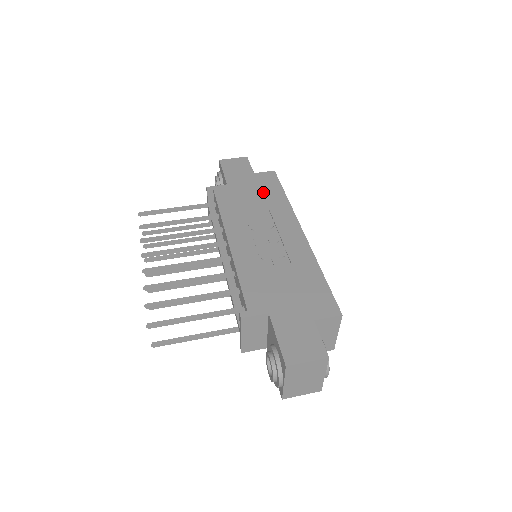
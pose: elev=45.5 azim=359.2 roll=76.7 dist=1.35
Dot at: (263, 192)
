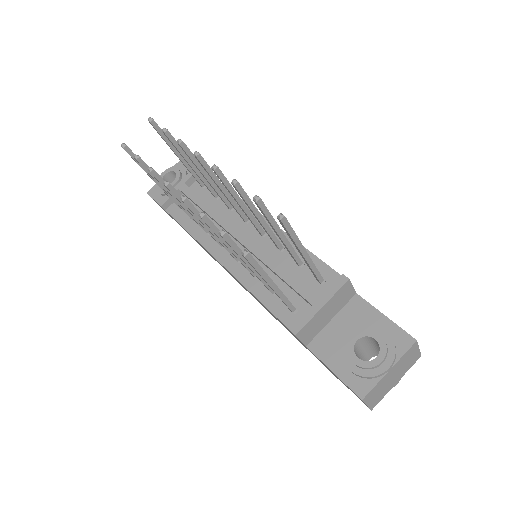
Dot at: occluded
